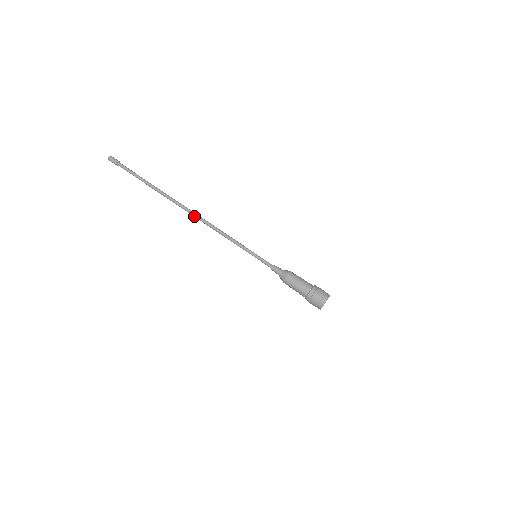
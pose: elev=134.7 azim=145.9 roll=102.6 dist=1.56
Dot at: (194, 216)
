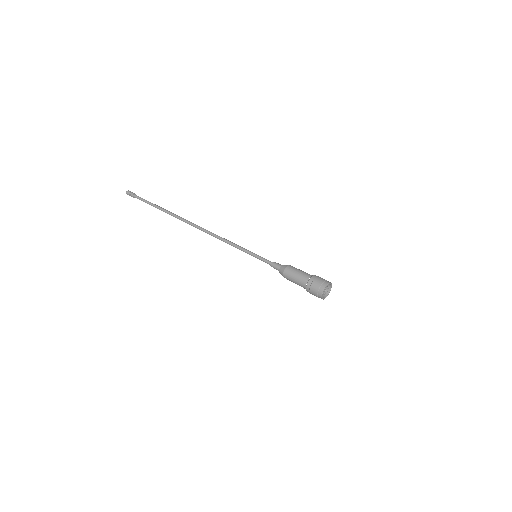
Dot at: (198, 228)
